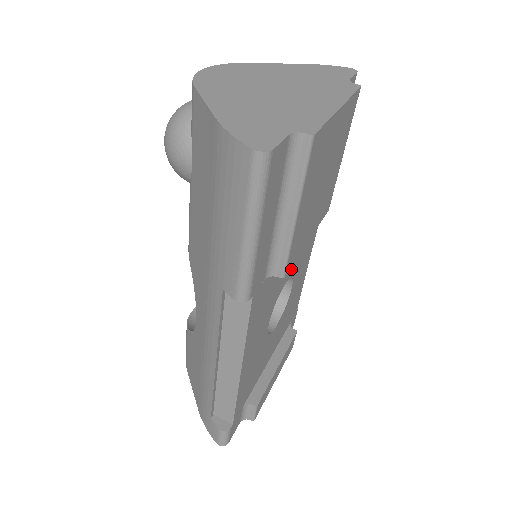
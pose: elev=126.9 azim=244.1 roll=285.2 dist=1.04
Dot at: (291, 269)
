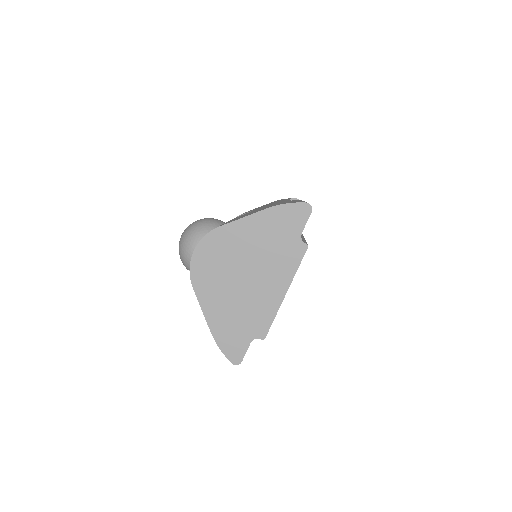
Dot at: occluded
